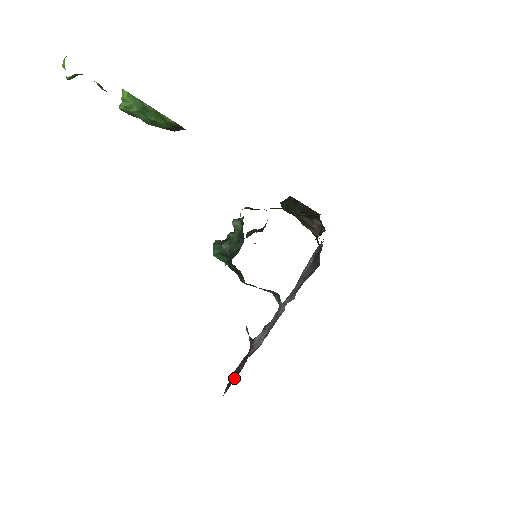
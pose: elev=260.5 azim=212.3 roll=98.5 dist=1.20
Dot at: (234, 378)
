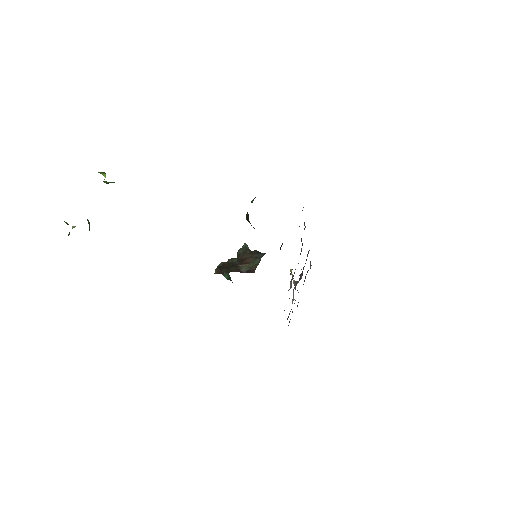
Dot at: occluded
